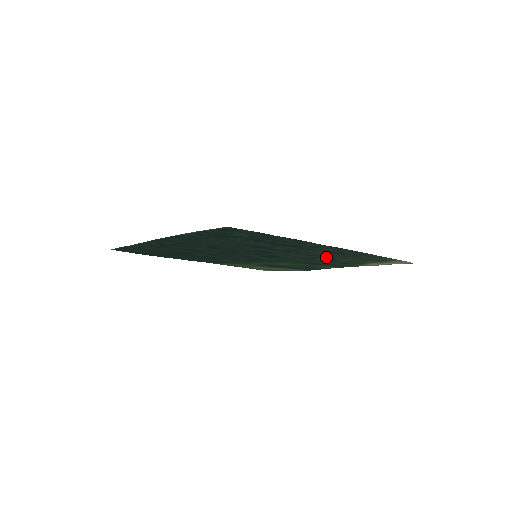
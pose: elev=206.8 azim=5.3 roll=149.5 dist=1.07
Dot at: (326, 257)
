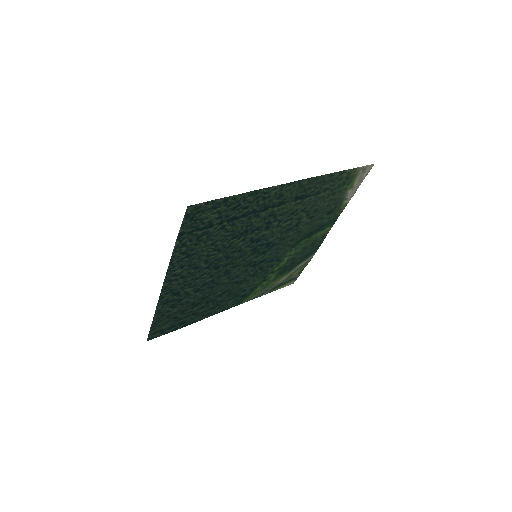
Dot at: (305, 212)
